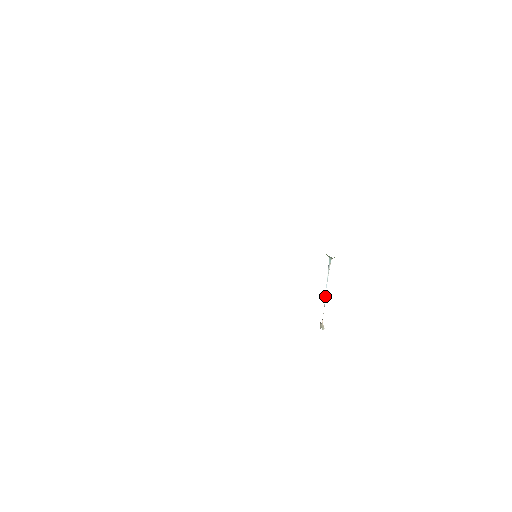
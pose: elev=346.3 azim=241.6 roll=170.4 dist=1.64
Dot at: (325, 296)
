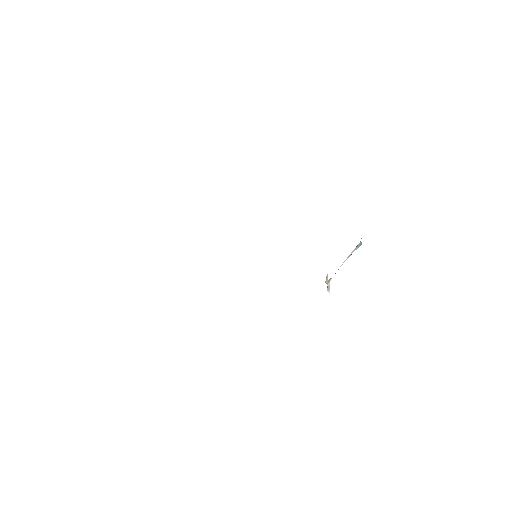
Dot at: (341, 265)
